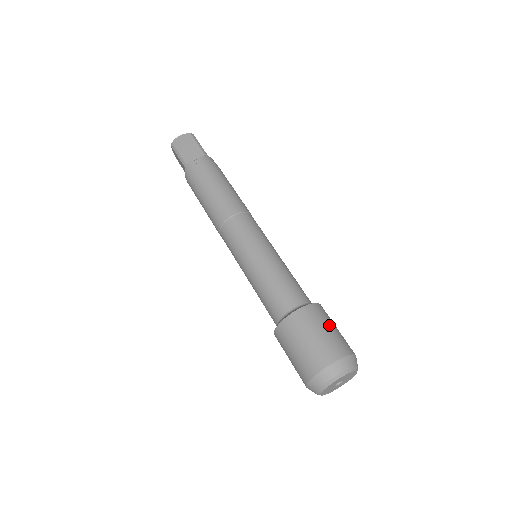
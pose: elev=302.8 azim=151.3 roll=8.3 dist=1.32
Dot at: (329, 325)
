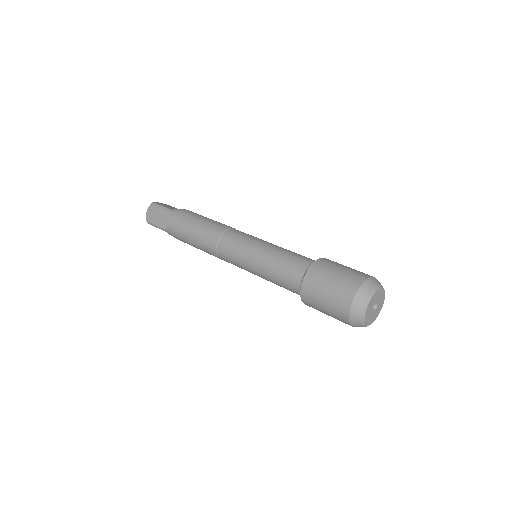
Dot at: occluded
